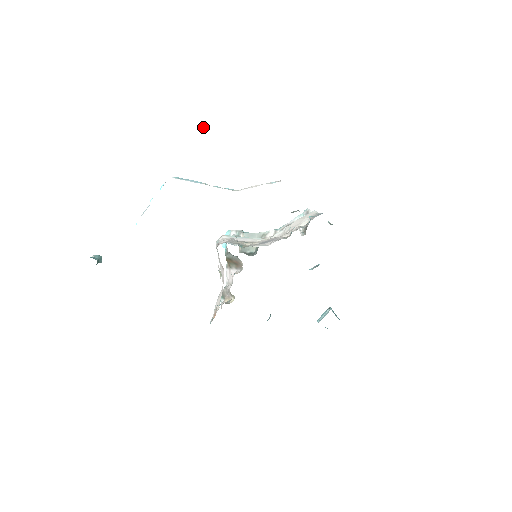
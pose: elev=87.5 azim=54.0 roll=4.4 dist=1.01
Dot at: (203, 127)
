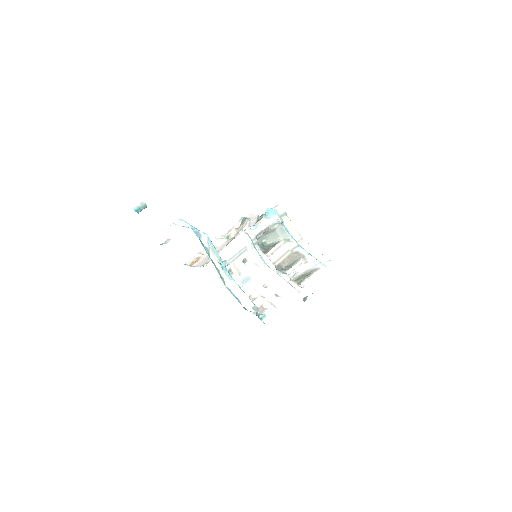
Dot at: occluded
